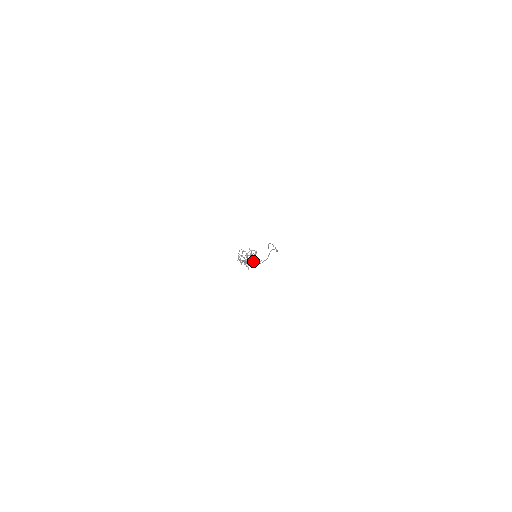
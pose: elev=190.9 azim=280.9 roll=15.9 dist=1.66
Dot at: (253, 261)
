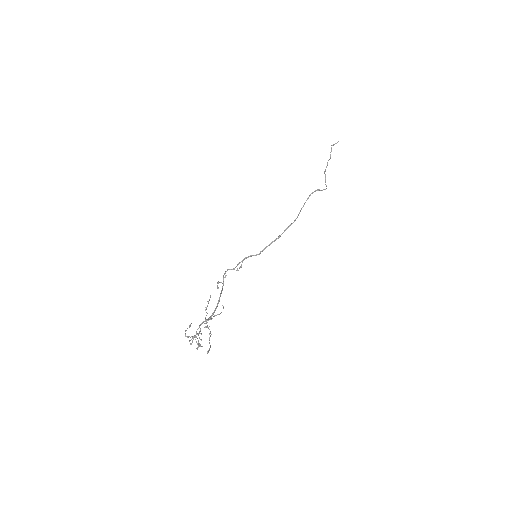
Dot at: (209, 333)
